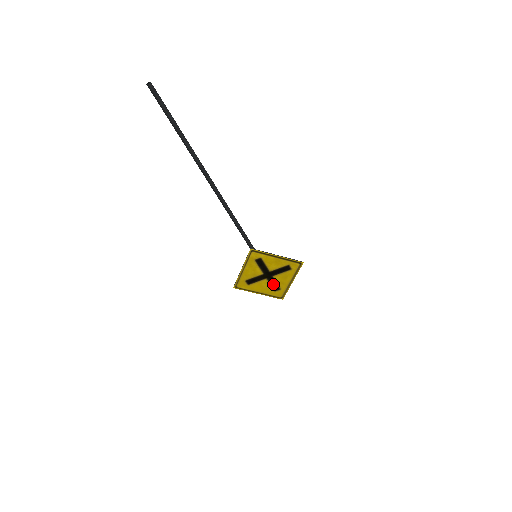
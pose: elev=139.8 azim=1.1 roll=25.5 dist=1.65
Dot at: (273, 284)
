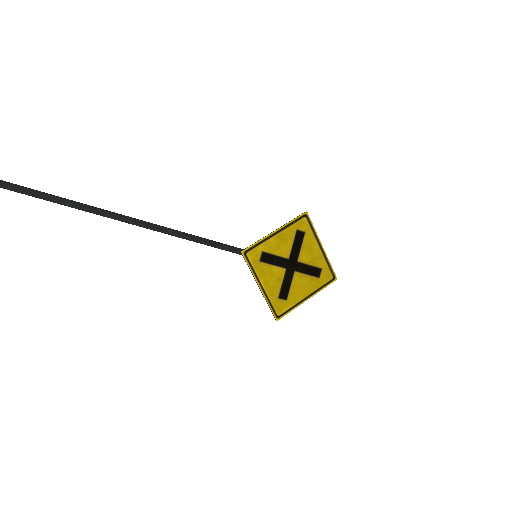
Dot at: (308, 271)
